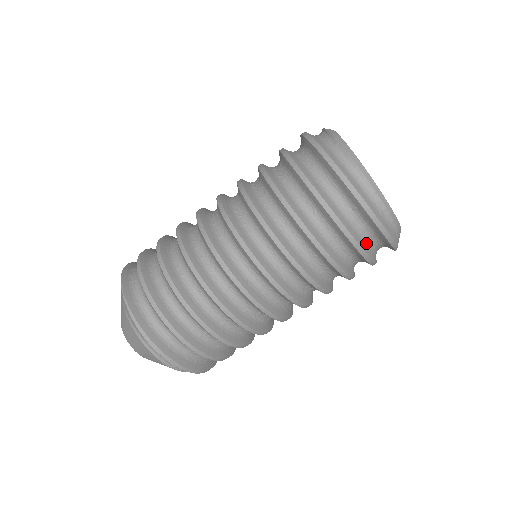
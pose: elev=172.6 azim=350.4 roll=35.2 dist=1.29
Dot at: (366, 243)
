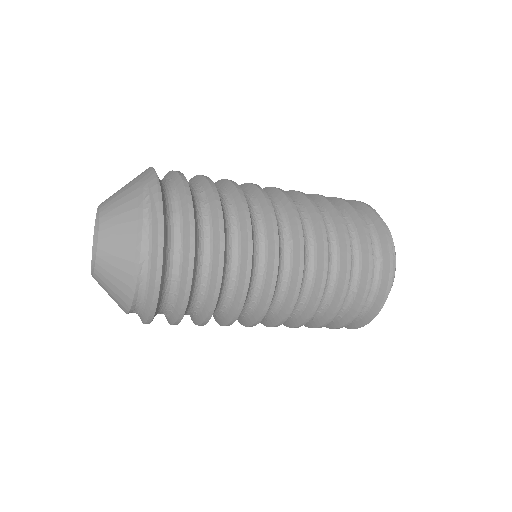
Dot at: occluded
